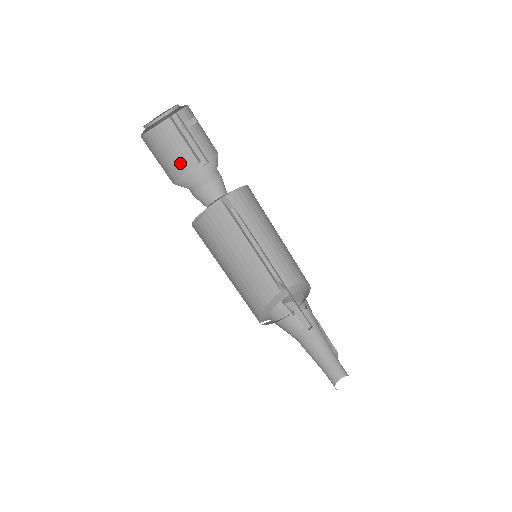
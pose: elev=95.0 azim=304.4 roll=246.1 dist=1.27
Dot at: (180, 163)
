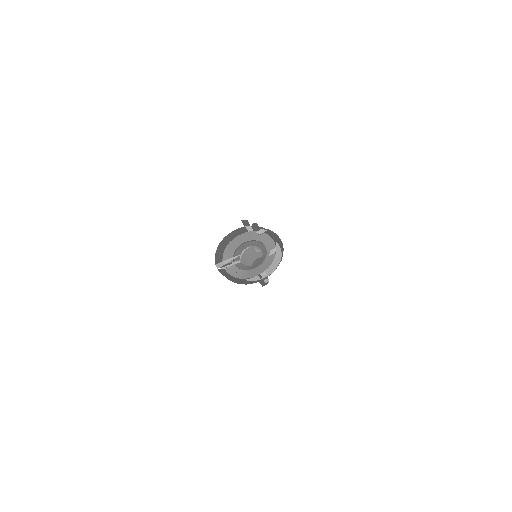
Dot at: (234, 236)
